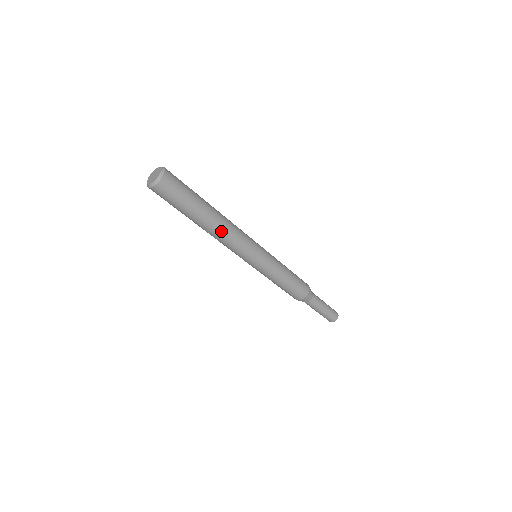
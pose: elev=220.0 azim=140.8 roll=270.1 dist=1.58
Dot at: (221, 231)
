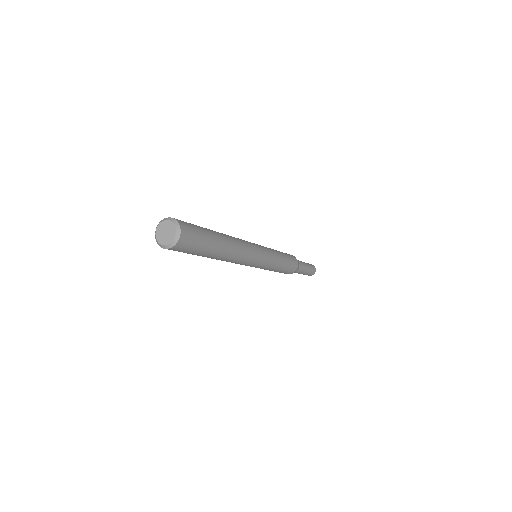
Dot at: (226, 260)
